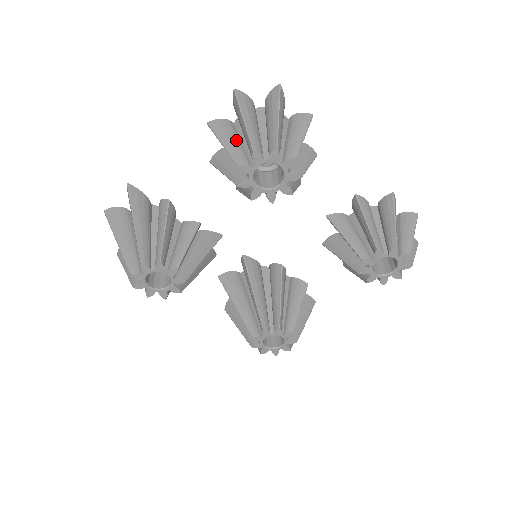
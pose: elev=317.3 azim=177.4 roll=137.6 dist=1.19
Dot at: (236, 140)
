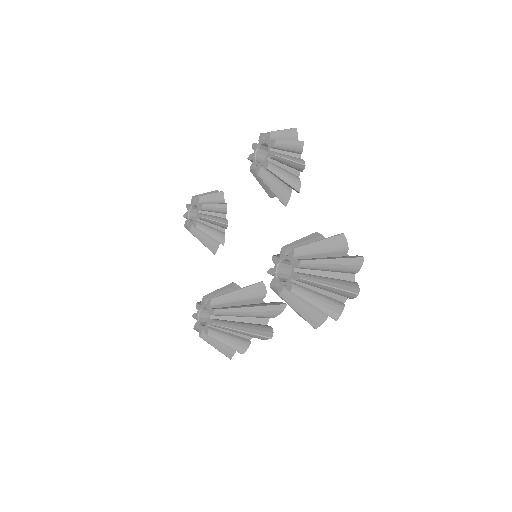
Dot at: occluded
